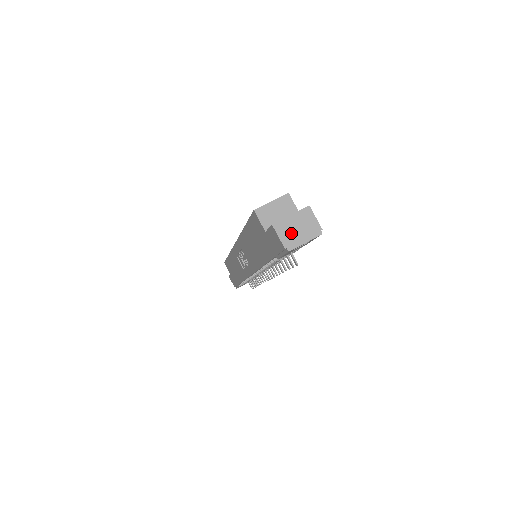
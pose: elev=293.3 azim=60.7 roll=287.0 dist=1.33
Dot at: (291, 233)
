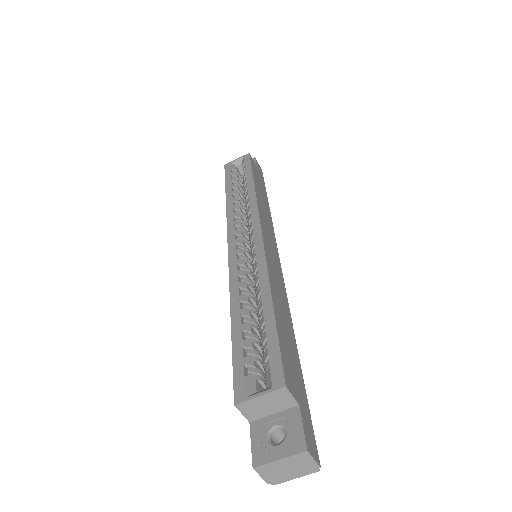
Dot at: (278, 473)
